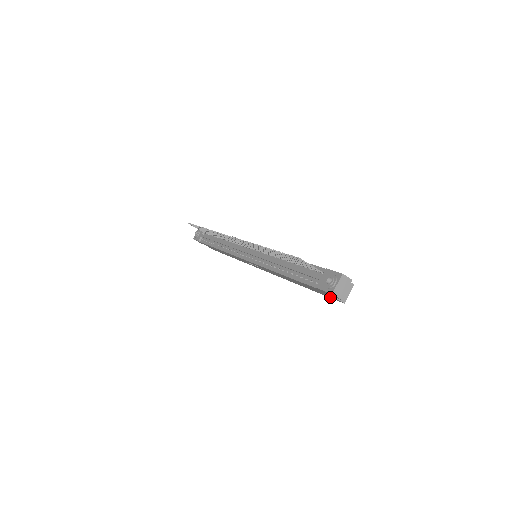
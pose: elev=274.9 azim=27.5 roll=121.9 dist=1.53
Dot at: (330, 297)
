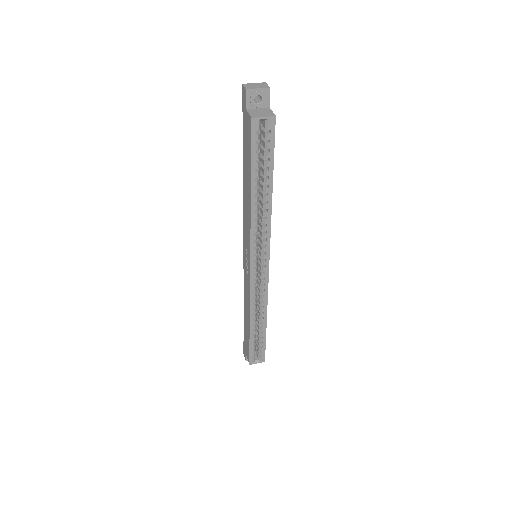
Dot at: (250, 137)
